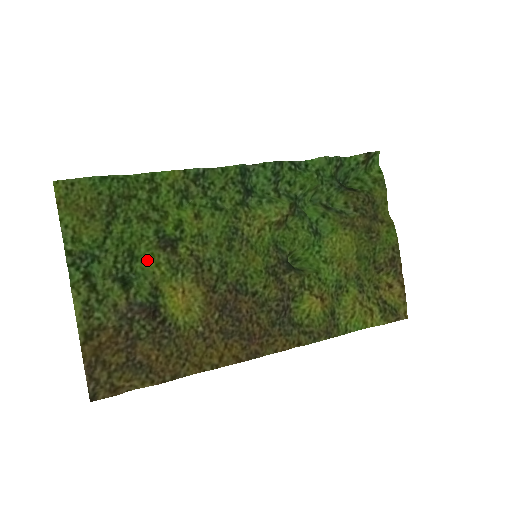
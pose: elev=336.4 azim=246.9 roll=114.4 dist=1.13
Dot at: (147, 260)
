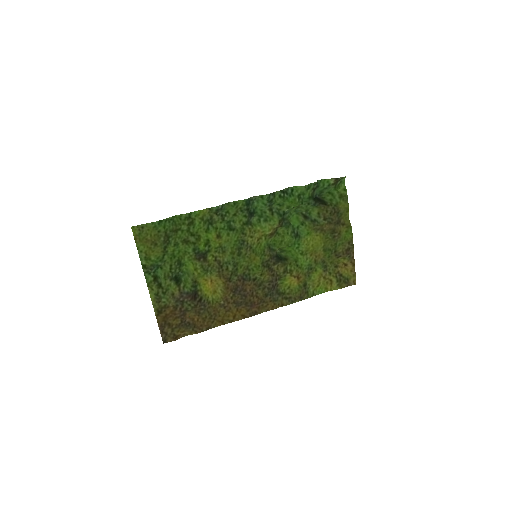
Dot at: (189, 265)
